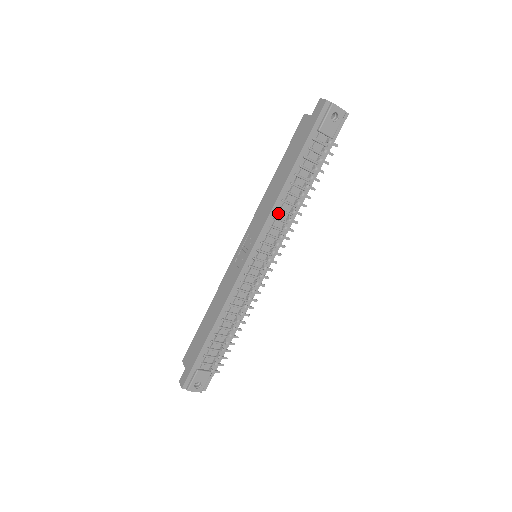
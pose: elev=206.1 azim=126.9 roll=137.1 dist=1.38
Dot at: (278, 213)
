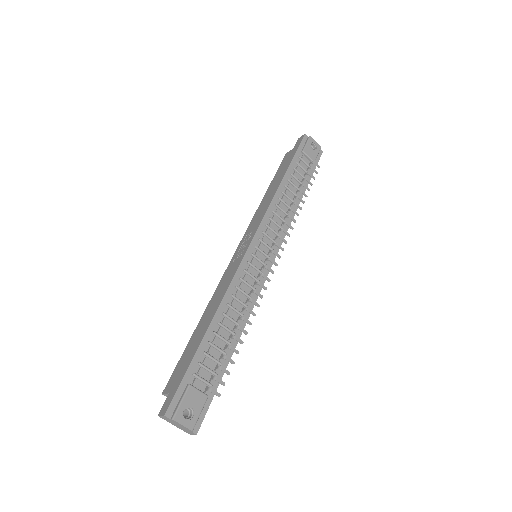
Dot at: (276, 209)
